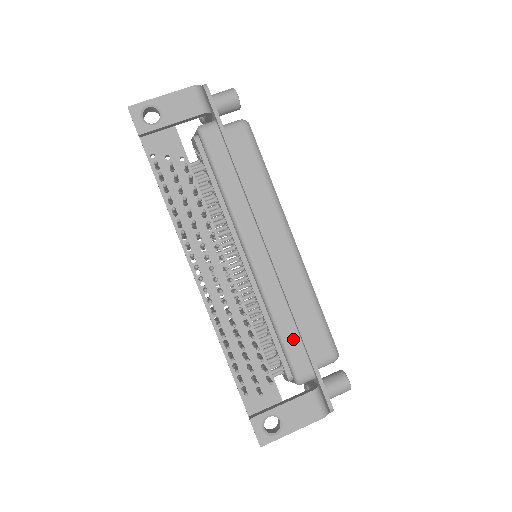
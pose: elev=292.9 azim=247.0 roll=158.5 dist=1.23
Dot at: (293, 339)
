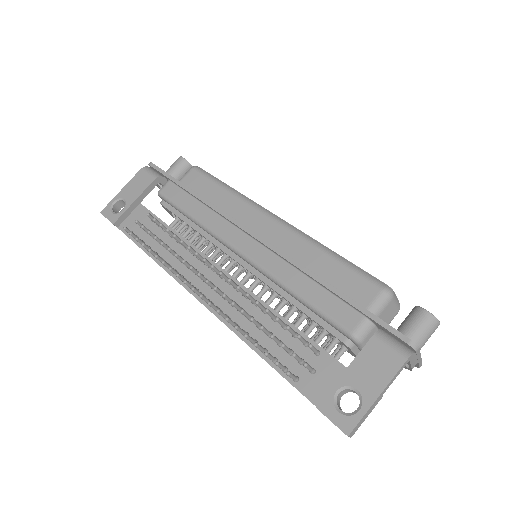
Dot at: (321, 297)
